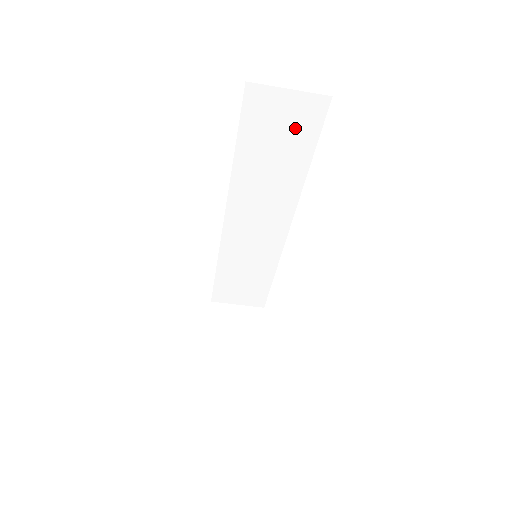
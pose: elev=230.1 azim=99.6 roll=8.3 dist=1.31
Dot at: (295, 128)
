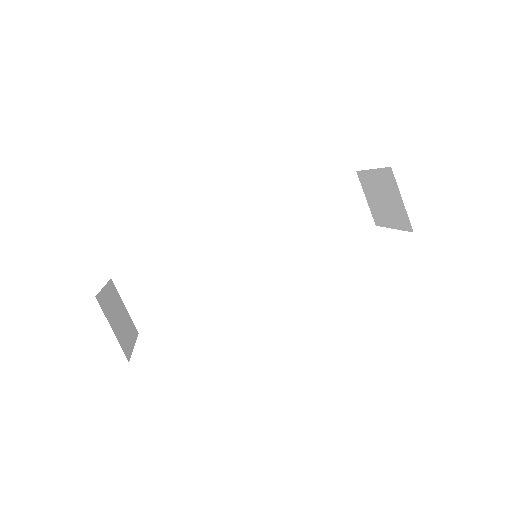
Dot at: (344, 220)
